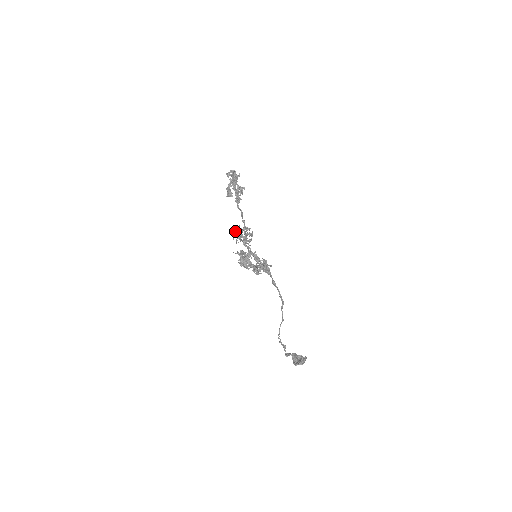
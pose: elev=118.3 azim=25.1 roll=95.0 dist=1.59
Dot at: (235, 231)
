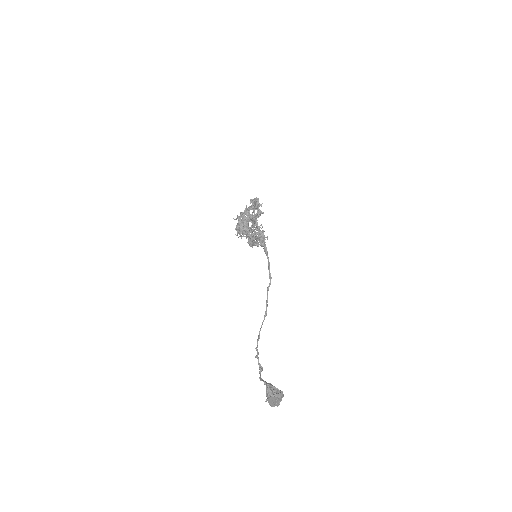
Dot at: occluded
